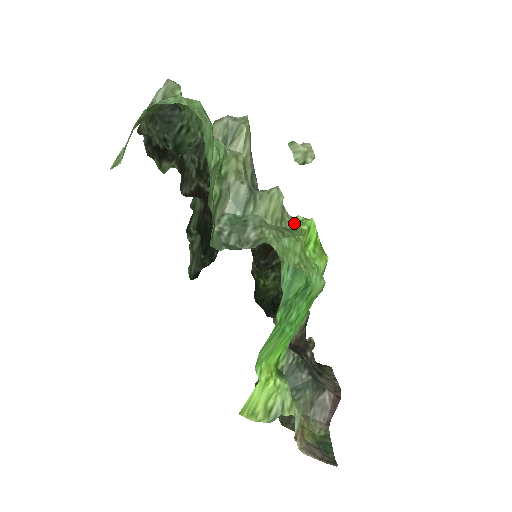
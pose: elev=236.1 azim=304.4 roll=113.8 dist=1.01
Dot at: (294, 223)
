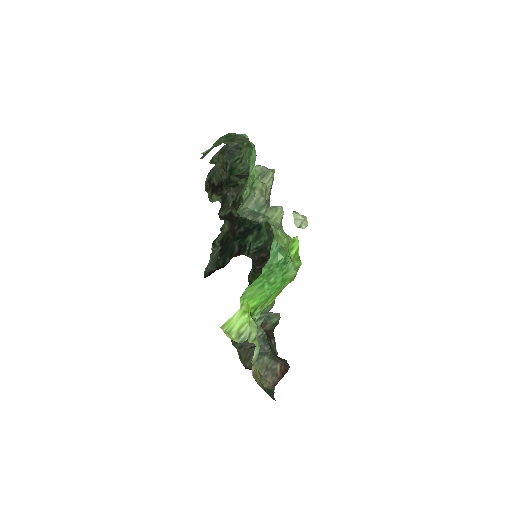
Dot at: (286, 235)
